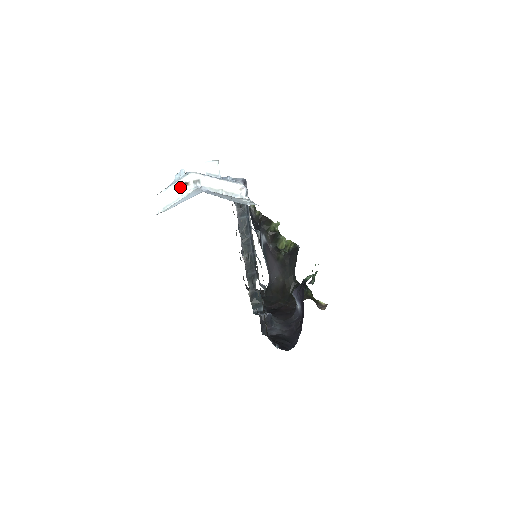
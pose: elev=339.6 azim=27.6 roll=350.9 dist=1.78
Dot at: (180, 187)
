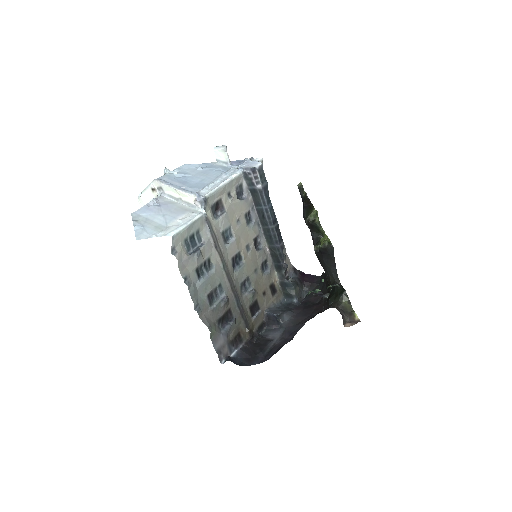
Dot at: (150, 192)
